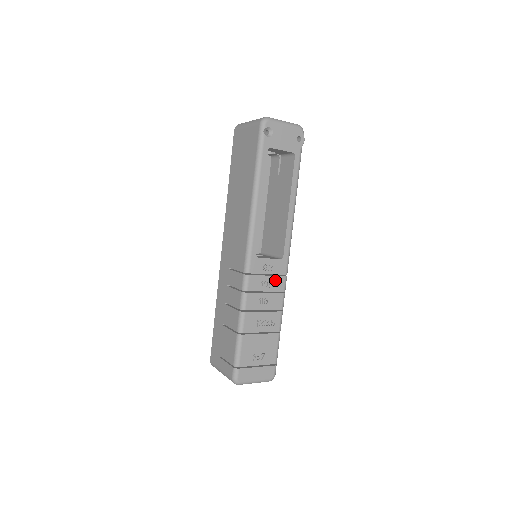
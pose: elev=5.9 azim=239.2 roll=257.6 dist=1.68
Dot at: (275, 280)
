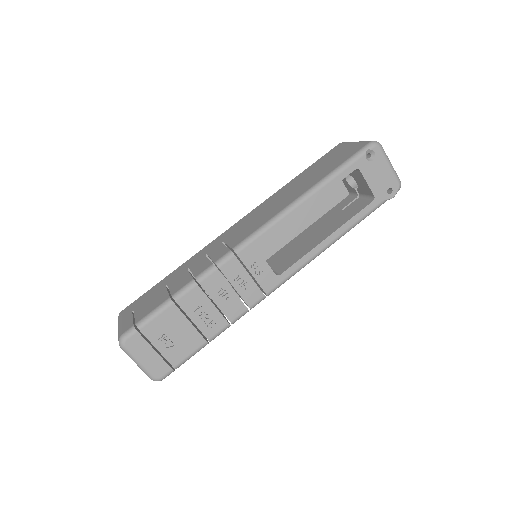
Dot at: (252, 287)
